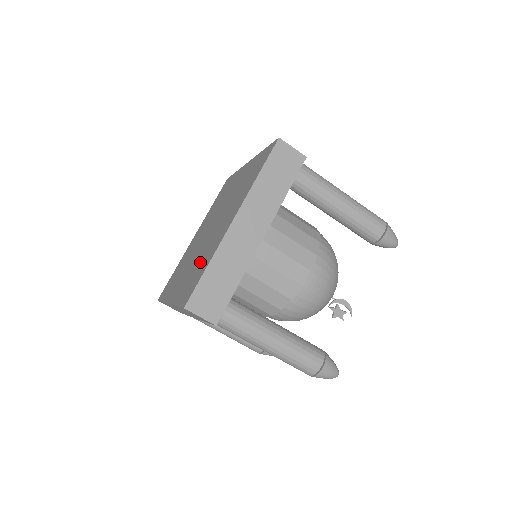
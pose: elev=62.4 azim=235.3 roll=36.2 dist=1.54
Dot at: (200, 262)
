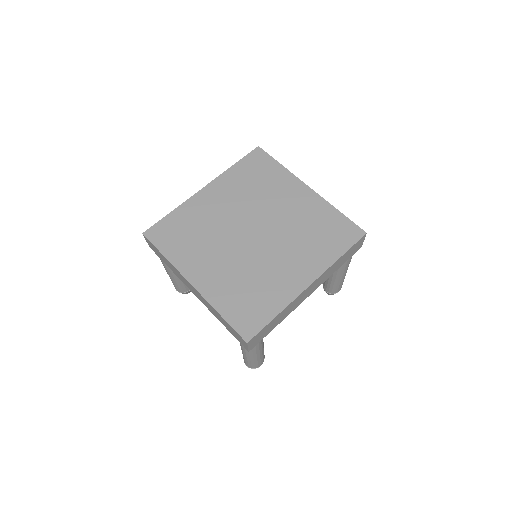
Dot at: (255, 286)
